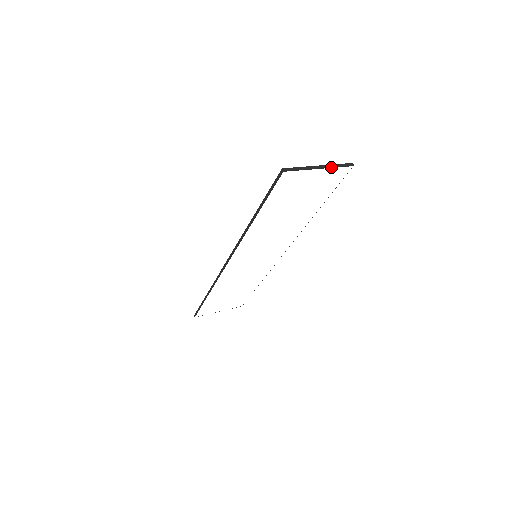
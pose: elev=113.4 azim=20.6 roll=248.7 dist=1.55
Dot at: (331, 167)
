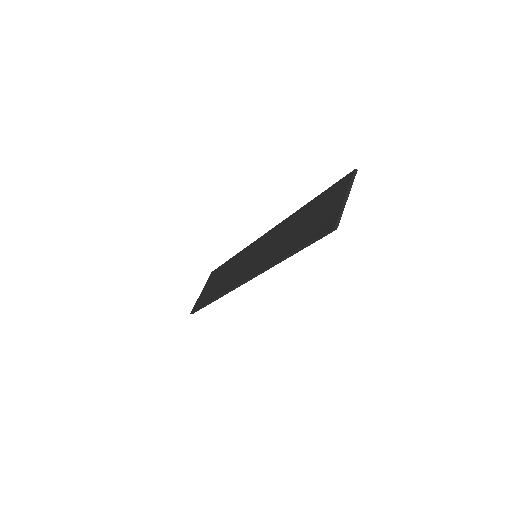
Dot at: (350, 189)
